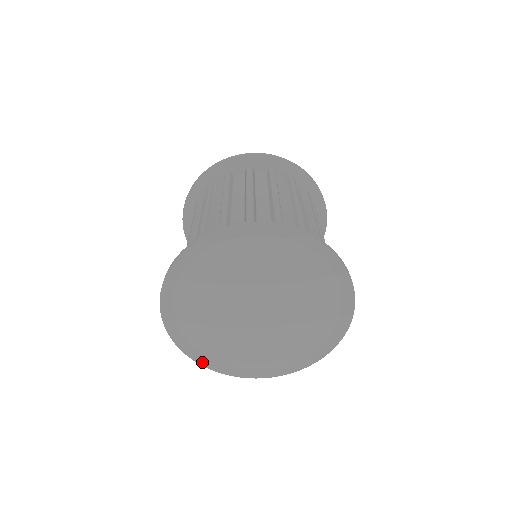
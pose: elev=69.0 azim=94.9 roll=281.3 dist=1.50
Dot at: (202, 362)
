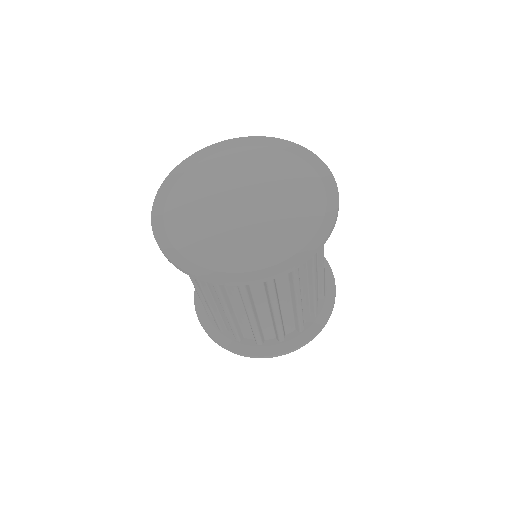
Dot at: (195, 272)
